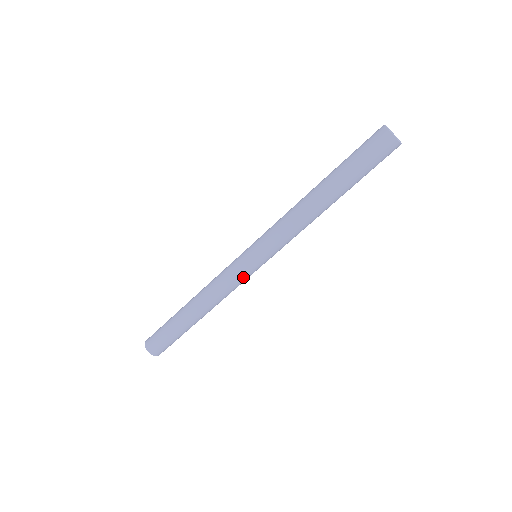
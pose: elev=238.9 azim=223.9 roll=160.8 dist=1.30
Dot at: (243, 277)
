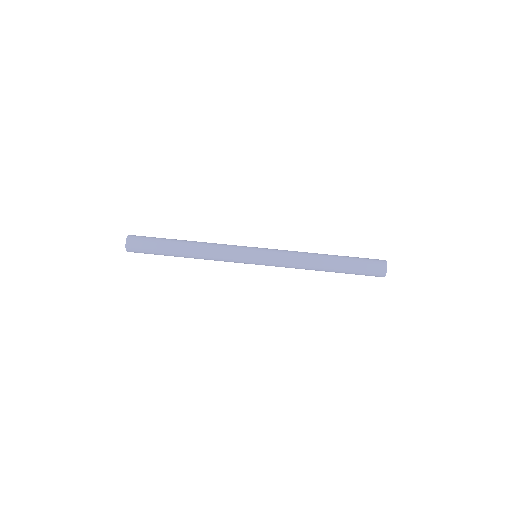
Dot at: (238, 261)
